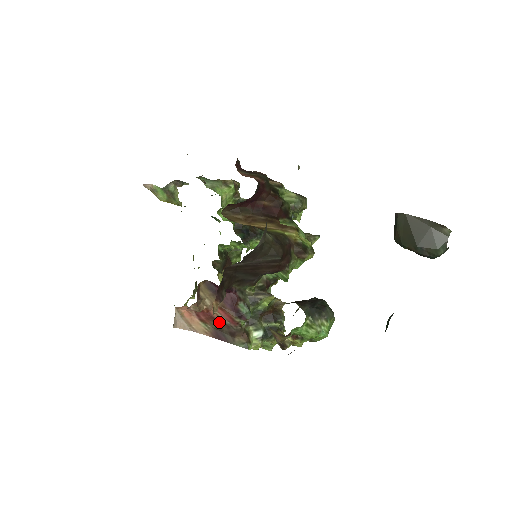
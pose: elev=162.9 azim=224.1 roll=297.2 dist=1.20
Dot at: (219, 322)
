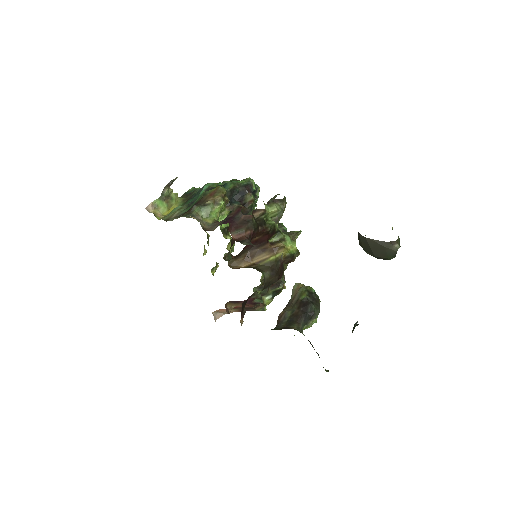
Dot at: occluded
